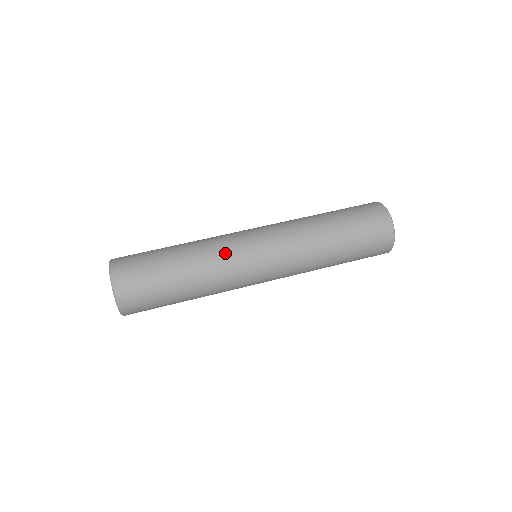
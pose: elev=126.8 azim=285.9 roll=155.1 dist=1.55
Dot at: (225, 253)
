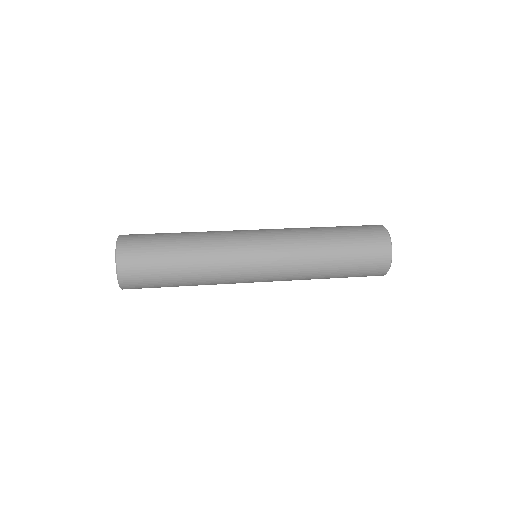
Dot at: (227, 254)
